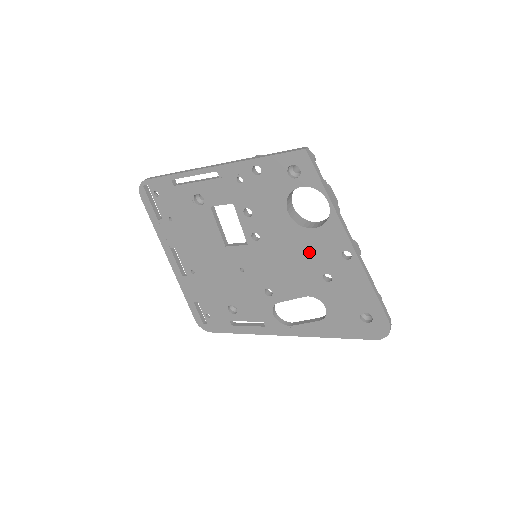
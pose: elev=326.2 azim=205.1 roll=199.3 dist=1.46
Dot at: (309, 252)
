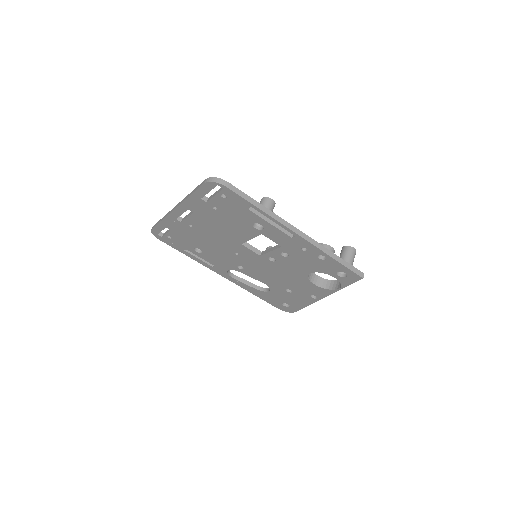
Dot at: (296, 283)
